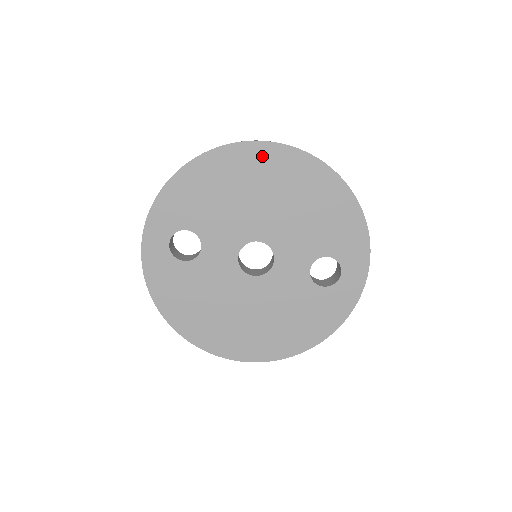
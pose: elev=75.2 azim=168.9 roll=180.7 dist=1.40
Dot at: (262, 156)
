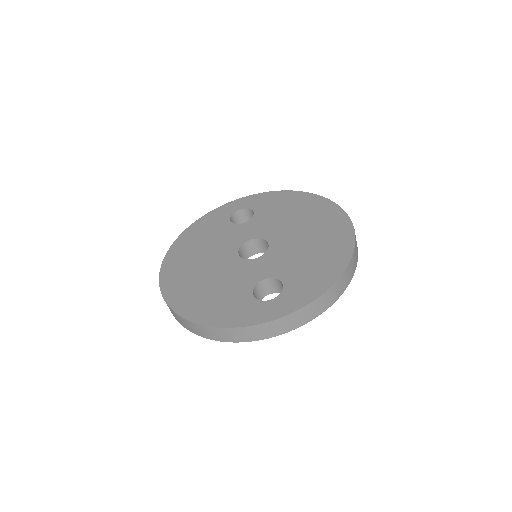
Dot at: (331, 213)
